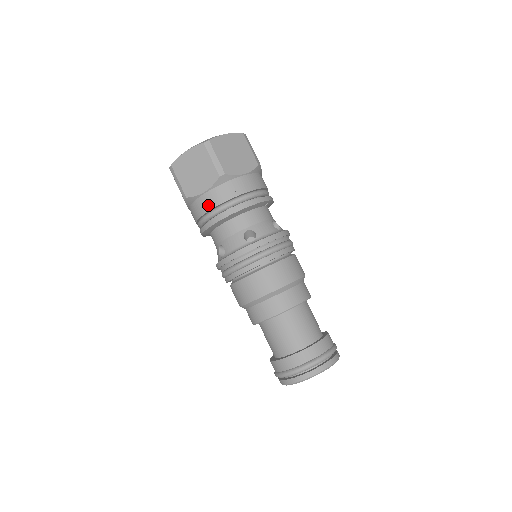
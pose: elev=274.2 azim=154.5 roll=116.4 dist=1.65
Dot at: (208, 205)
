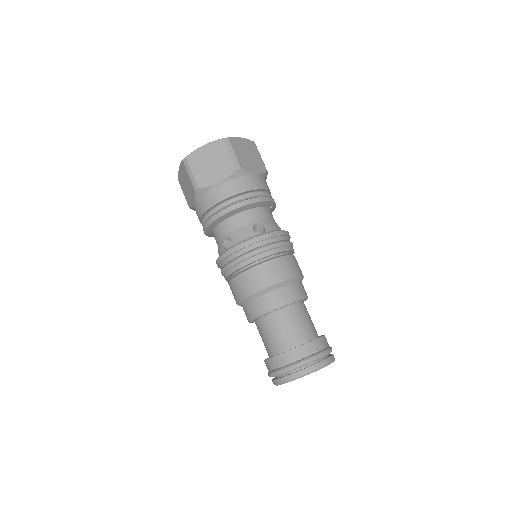
Dot at: (221, 196)
